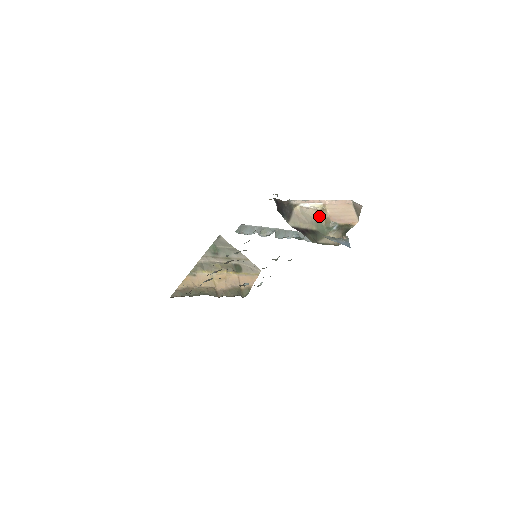
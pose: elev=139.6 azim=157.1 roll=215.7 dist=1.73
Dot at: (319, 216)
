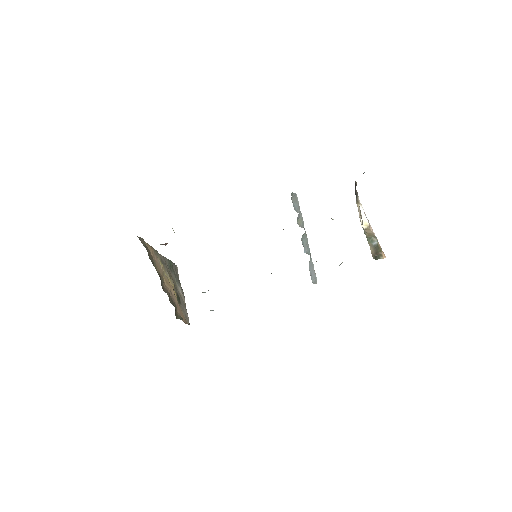
Dot at: (364, 229)
